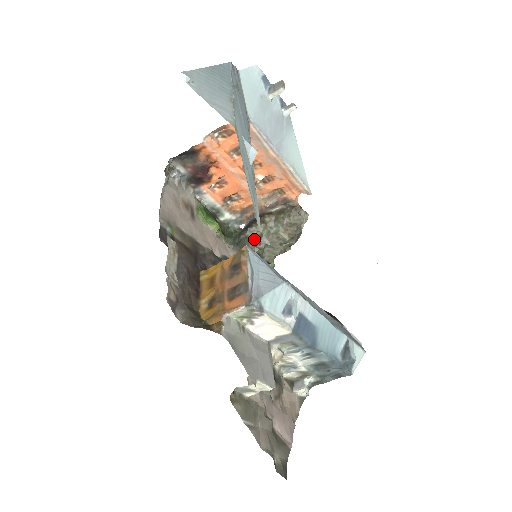
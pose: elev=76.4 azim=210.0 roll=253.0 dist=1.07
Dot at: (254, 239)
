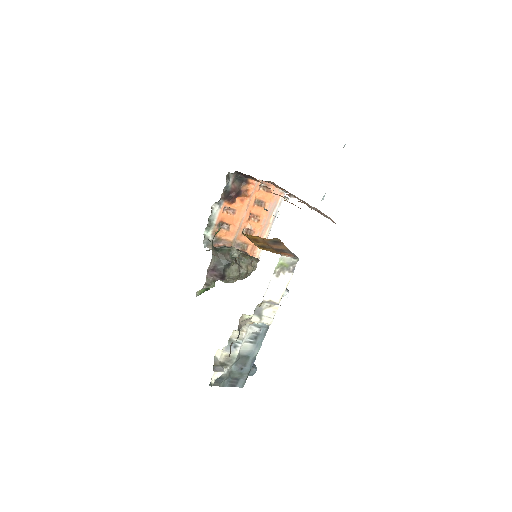
Dot at: (230, 256)
